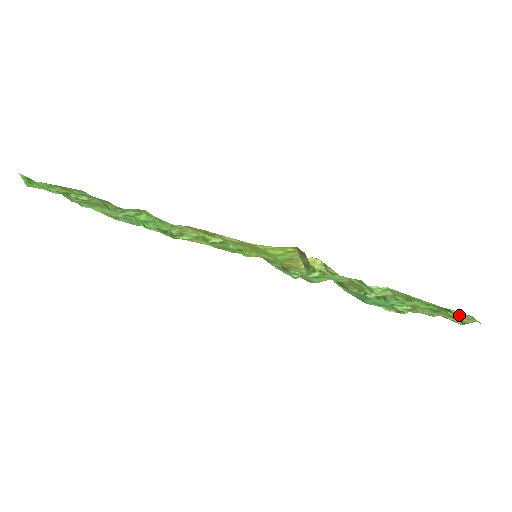
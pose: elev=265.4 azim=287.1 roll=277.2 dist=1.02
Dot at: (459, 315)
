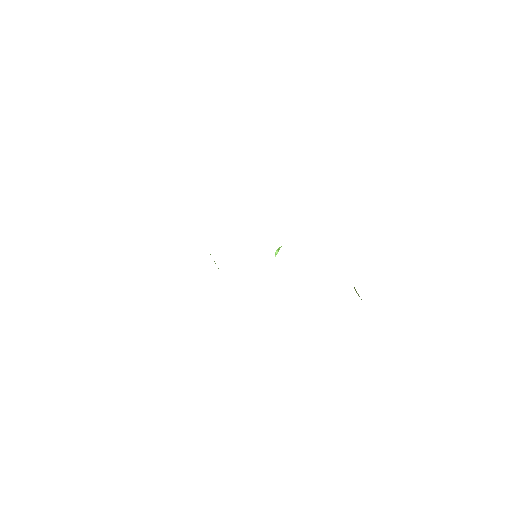
Dot at: occluded
